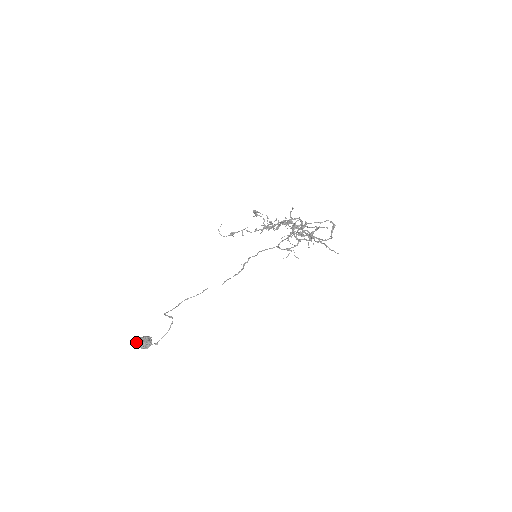
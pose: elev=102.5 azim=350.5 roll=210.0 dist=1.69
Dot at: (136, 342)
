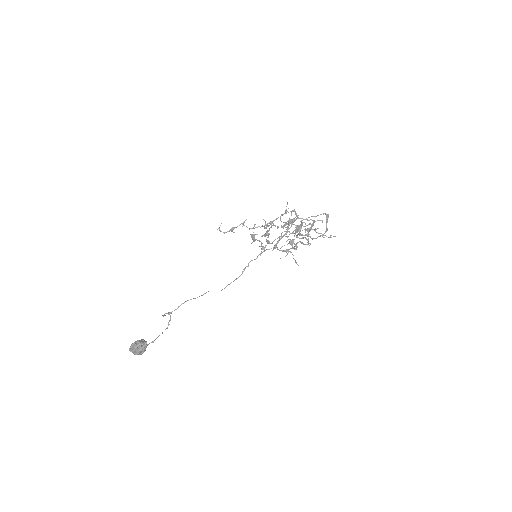
Dot at: (130, 346)
